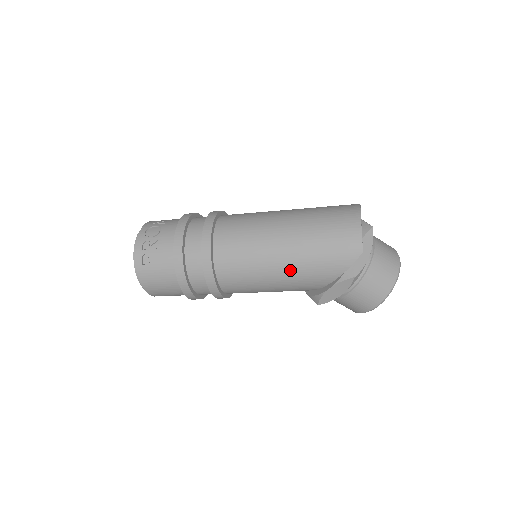
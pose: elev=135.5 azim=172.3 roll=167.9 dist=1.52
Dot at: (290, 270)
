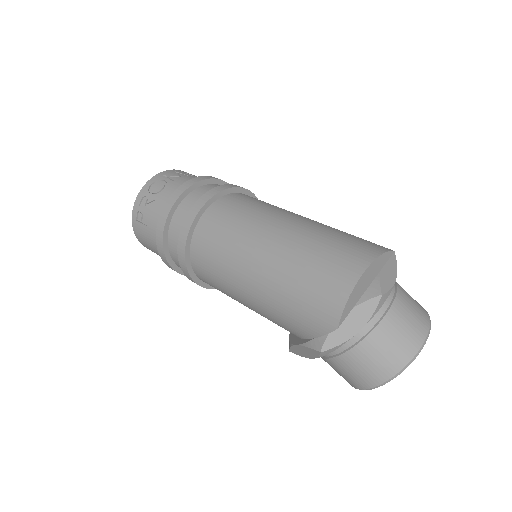
Dot at: (257, 301)
